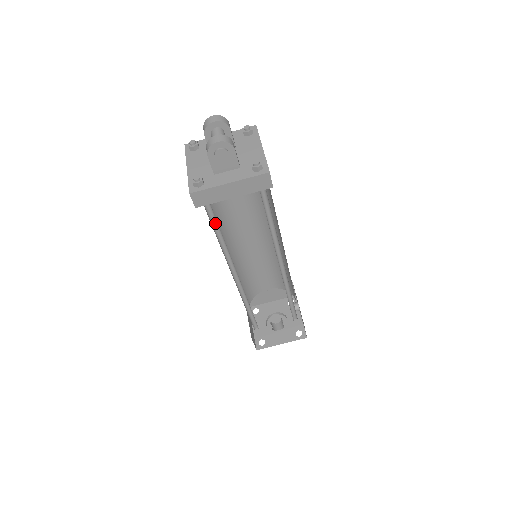
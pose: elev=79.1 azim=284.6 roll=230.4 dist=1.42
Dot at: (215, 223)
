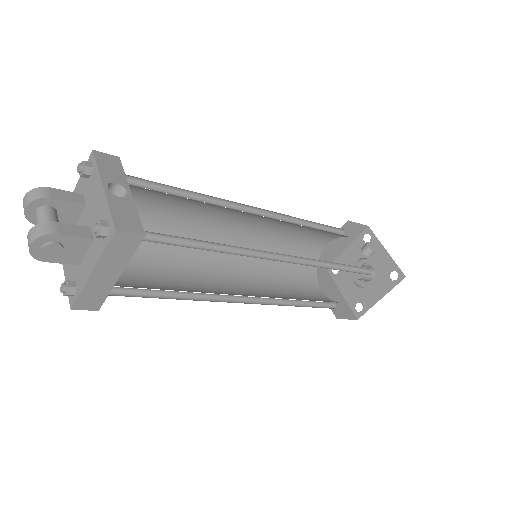
Dot at: (151, 290)
